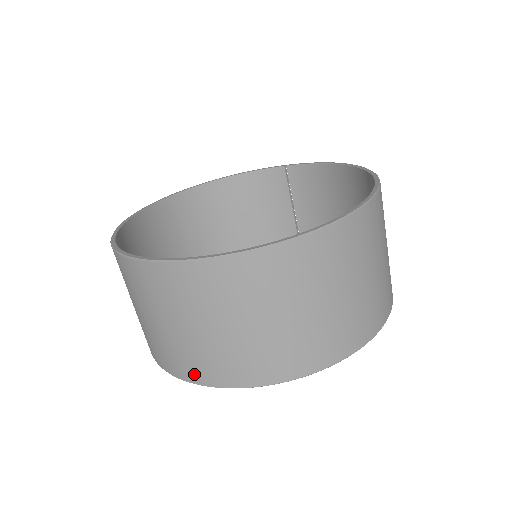
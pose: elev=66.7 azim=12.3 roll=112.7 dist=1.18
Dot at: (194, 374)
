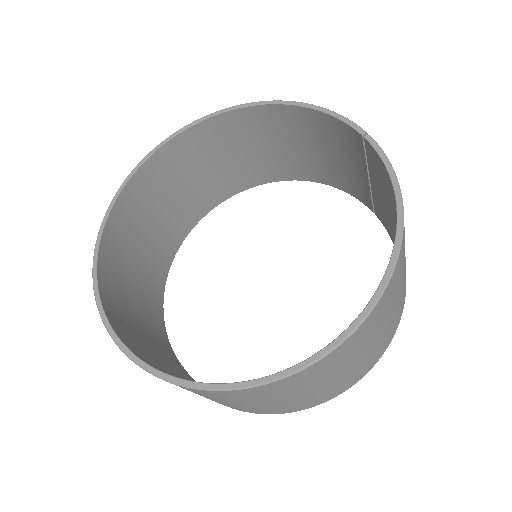
Dot at: occluded
